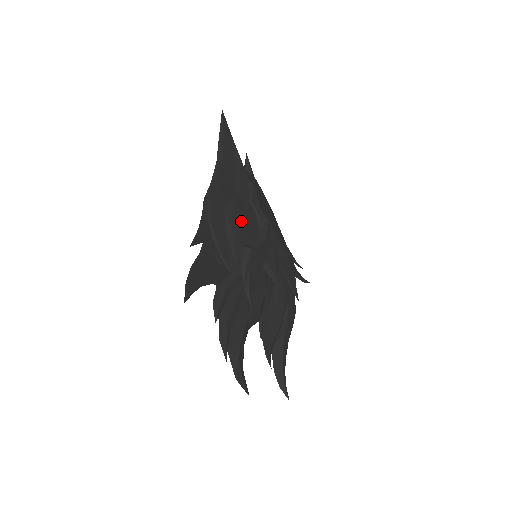
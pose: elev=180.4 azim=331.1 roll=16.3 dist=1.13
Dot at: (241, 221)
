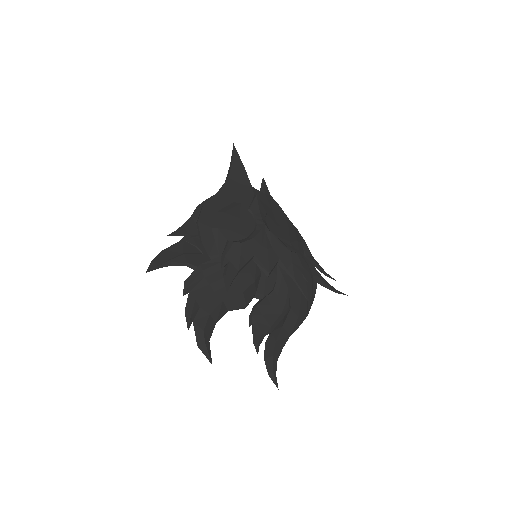
Dot at: (232, 222)
